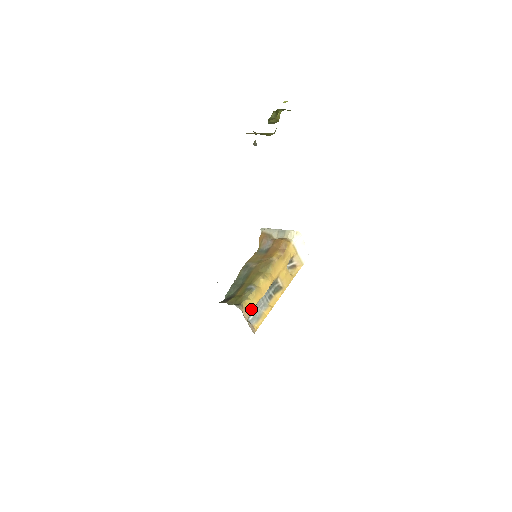
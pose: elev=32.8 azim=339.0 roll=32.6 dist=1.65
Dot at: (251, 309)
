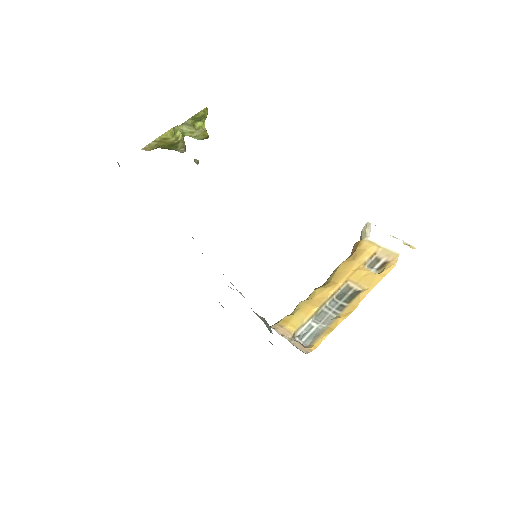
Dot at: (296, 325)
